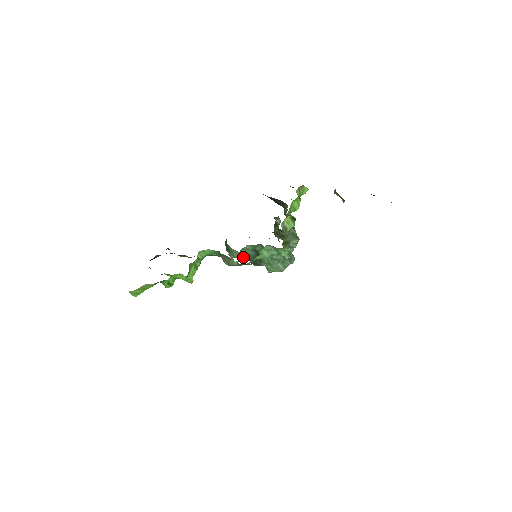
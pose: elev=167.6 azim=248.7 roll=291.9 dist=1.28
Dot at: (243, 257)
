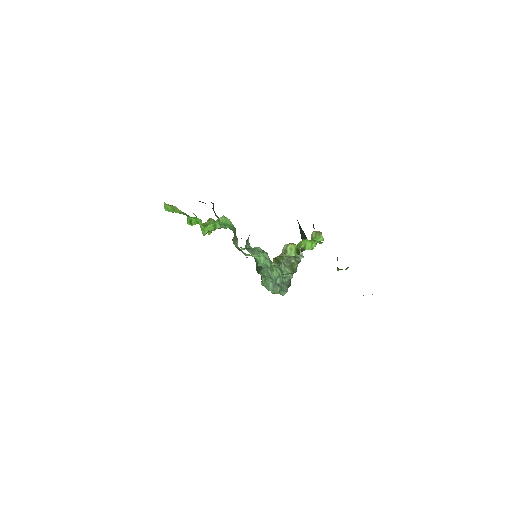
Dot at: (254, 257)
